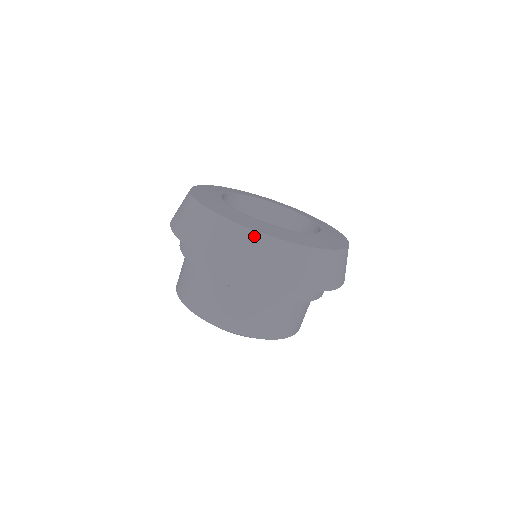
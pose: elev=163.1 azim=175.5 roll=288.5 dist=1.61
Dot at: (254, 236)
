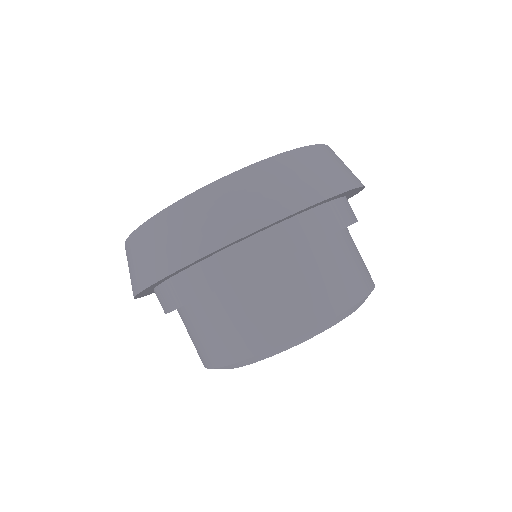
Dot at: (225, 184)
